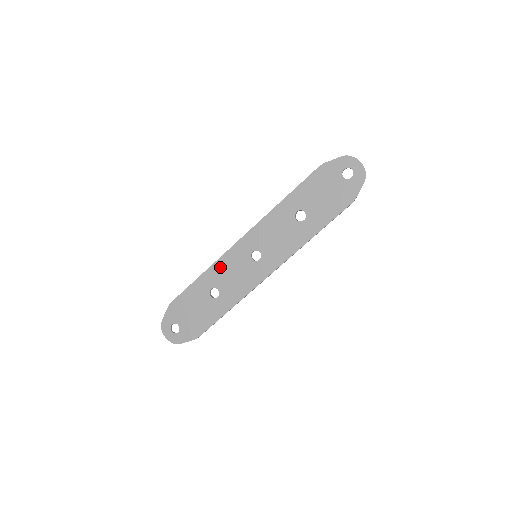
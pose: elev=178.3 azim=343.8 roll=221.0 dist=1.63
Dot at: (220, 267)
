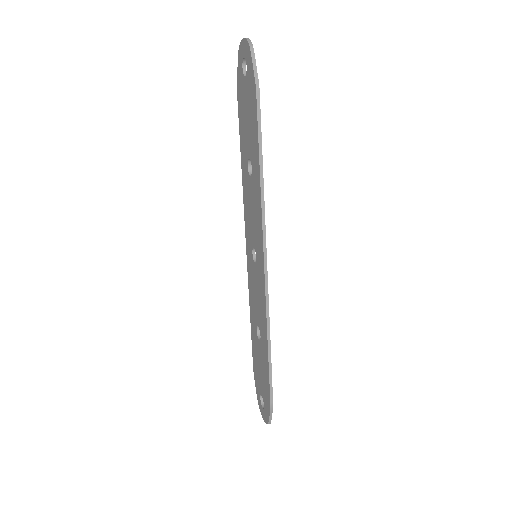
Dot at: (251, 296)
